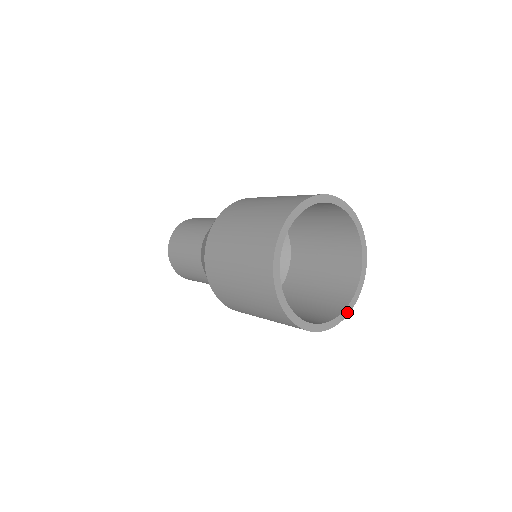
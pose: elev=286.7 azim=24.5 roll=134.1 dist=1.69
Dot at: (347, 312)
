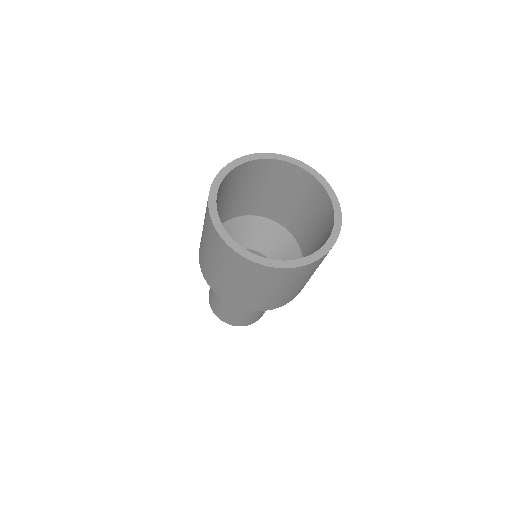
Dot at: (276, 265)
